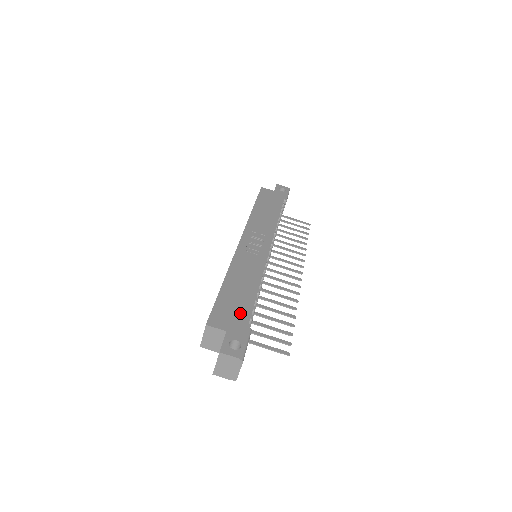
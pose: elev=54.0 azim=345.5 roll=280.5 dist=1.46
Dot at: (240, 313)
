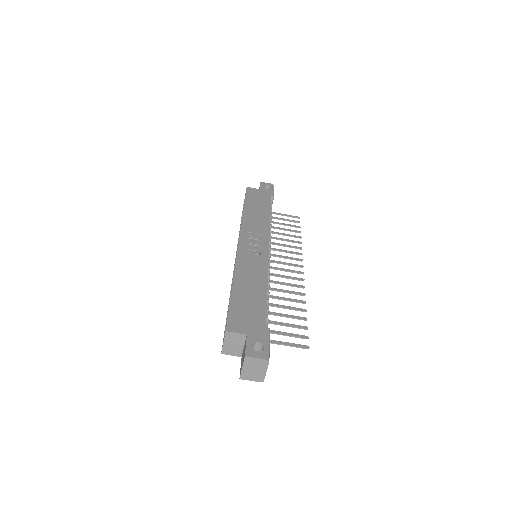
Dot at: (256, 315)
